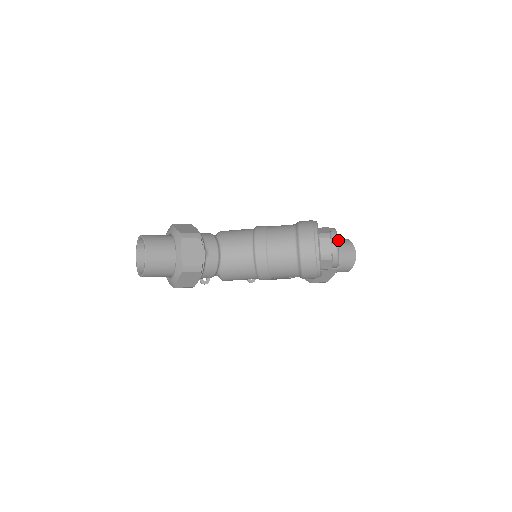
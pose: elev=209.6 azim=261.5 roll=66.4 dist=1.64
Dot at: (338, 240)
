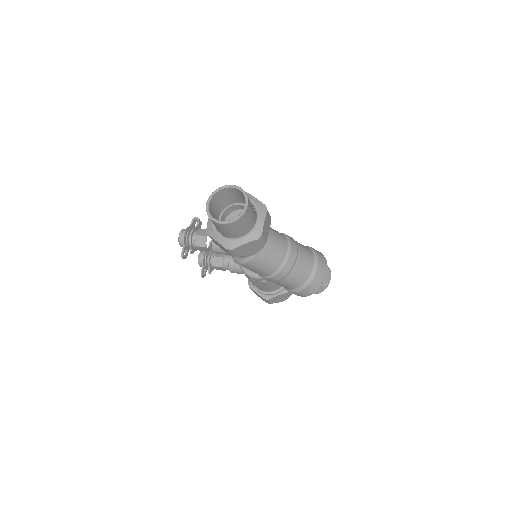
Dot at: occluded
